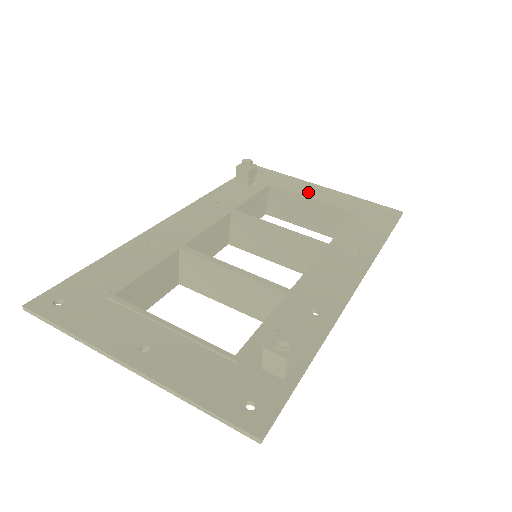
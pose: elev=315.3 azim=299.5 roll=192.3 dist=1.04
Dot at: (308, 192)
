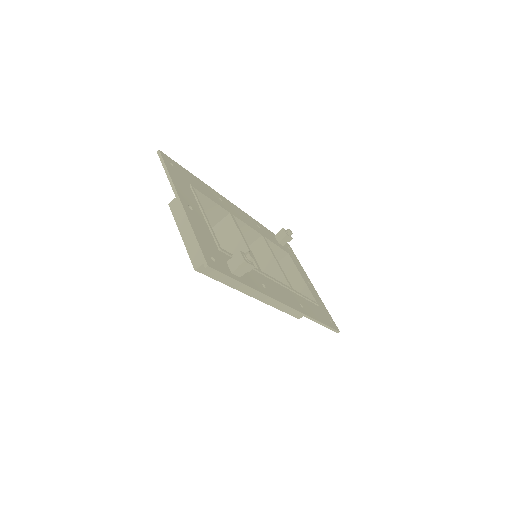
Dot at: (303, 276)
